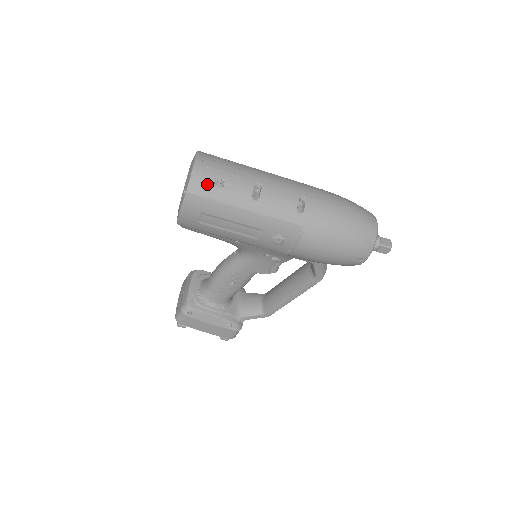
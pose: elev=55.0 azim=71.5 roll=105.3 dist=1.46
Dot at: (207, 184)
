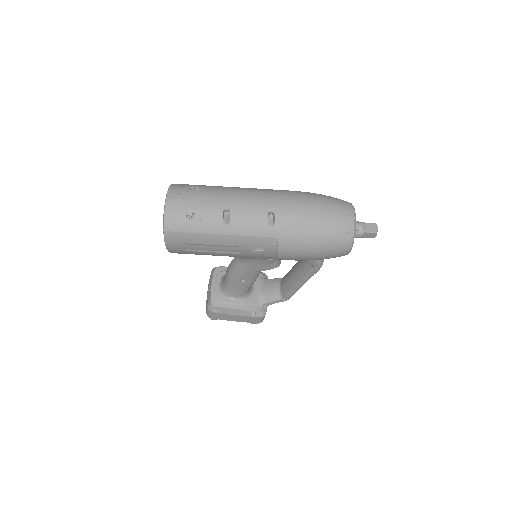
Dot at: (180, 220)
